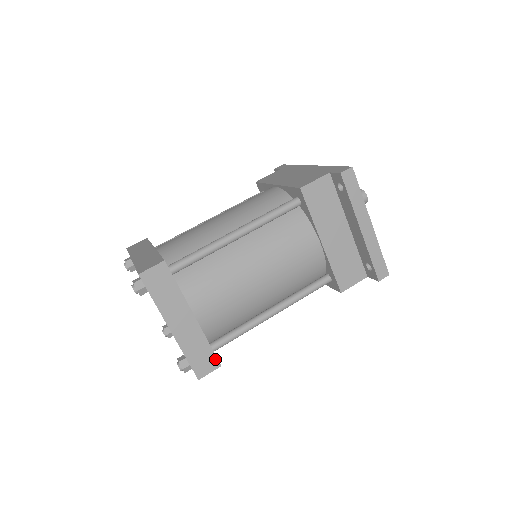
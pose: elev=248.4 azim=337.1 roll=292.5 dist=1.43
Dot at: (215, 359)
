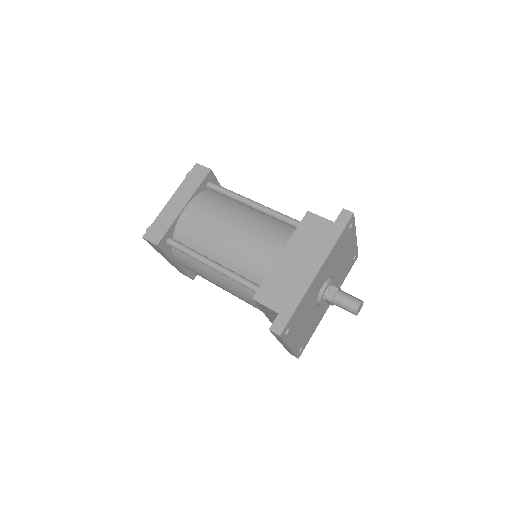
Dot at: (190, 277)
